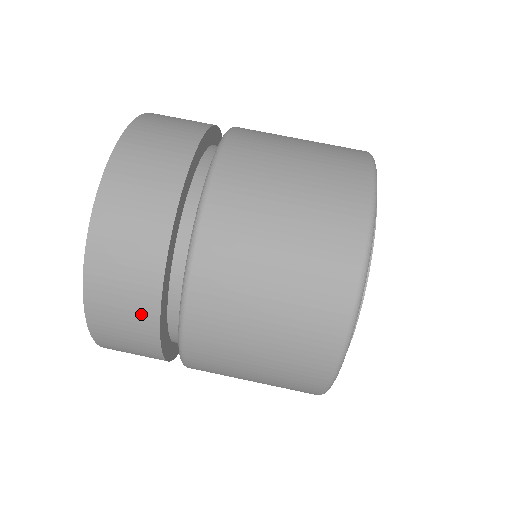
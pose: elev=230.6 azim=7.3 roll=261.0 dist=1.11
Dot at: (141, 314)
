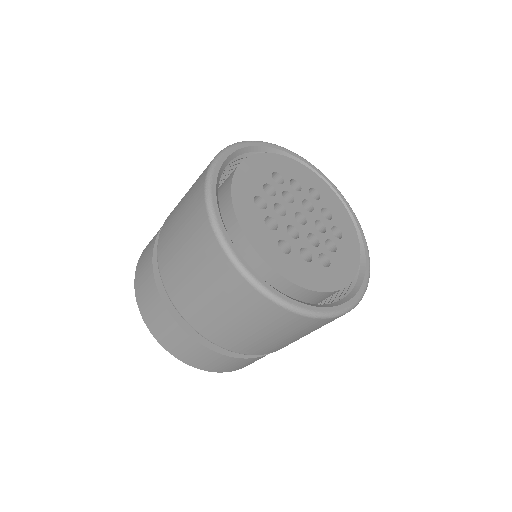
Dot at: (178, 334)
